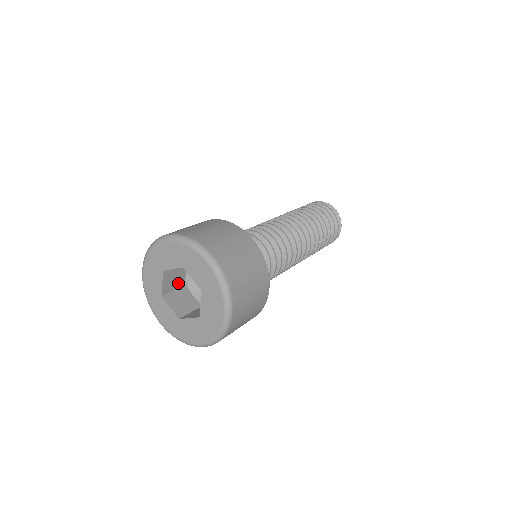
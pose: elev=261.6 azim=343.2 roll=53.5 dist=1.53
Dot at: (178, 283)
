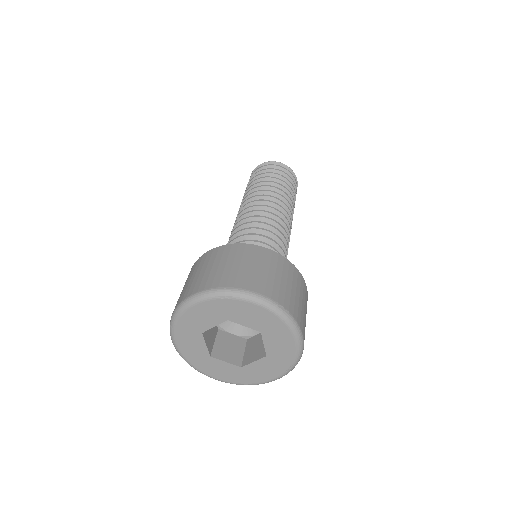
Dot at: (214, 332)
